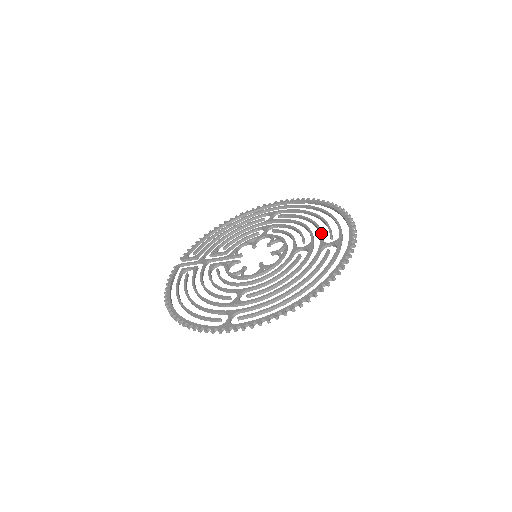
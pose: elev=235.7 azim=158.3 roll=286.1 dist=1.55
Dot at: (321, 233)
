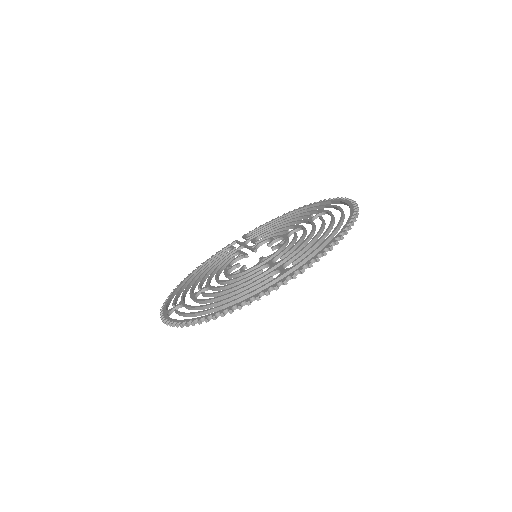
Dot at: (297, 253)
